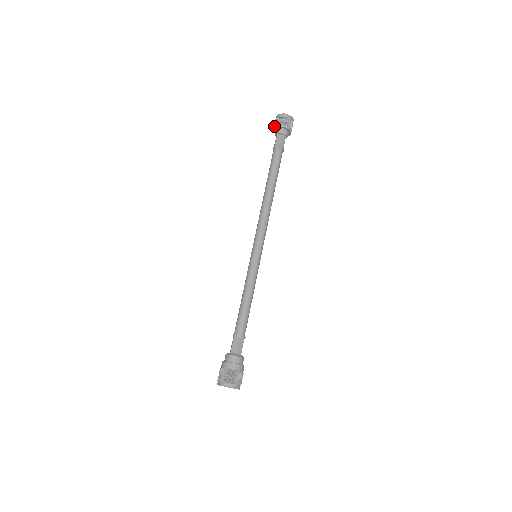
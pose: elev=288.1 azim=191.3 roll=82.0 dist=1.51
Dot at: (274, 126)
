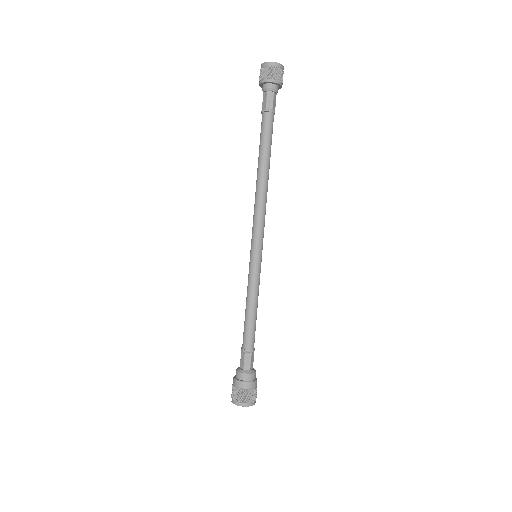
Dot at: (259, 83)
